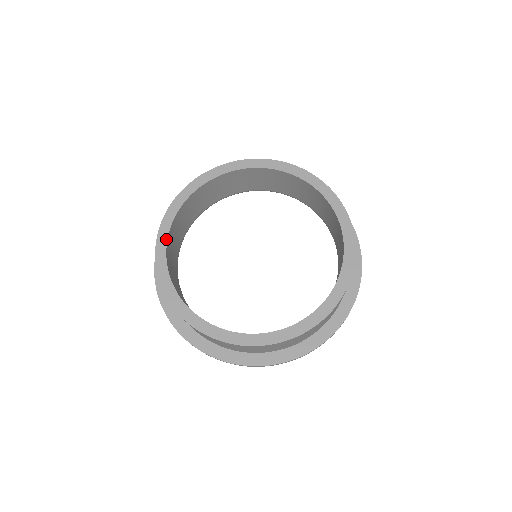
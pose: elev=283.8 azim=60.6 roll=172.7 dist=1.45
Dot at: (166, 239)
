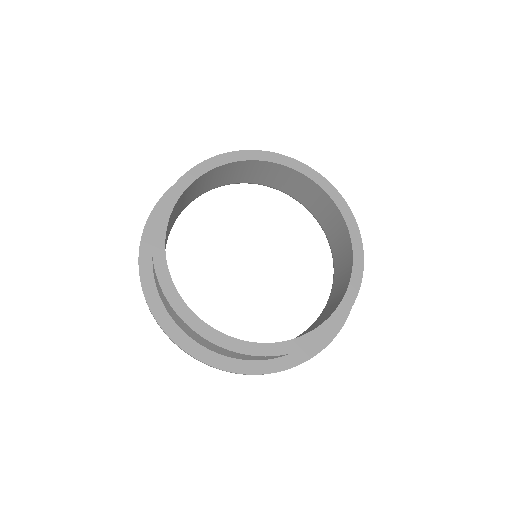
Dot at: (206, 171)
